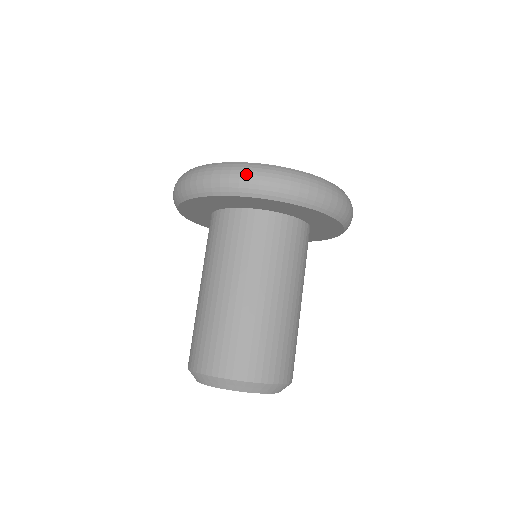
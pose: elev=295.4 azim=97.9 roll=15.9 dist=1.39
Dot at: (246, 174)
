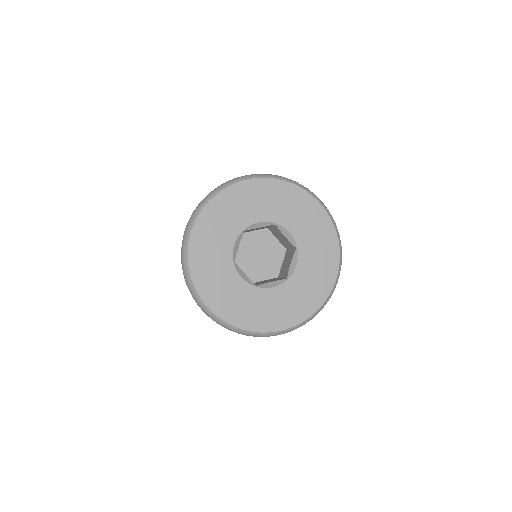
Dot at: occluded
